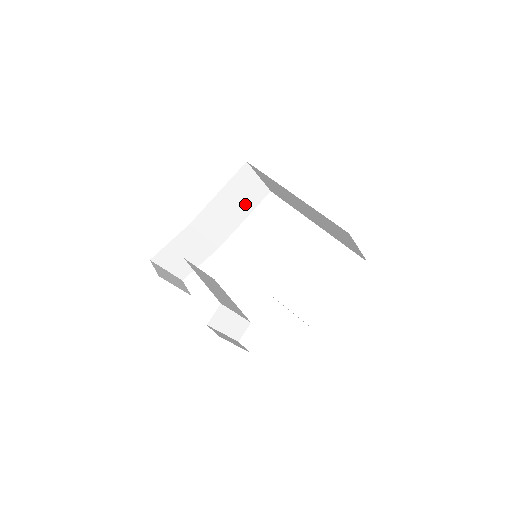
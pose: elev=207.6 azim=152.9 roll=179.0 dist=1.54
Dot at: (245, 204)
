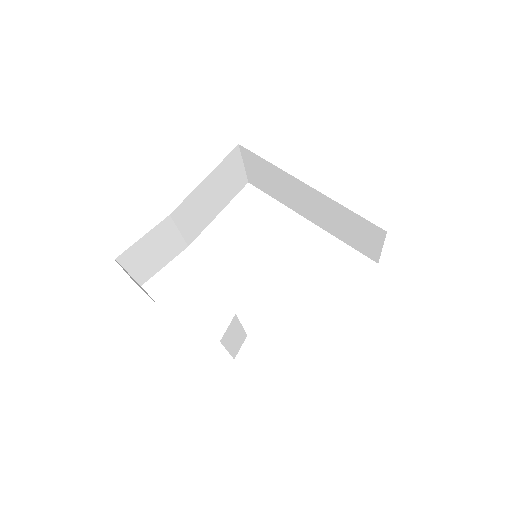
Dot at: (224, 195)
